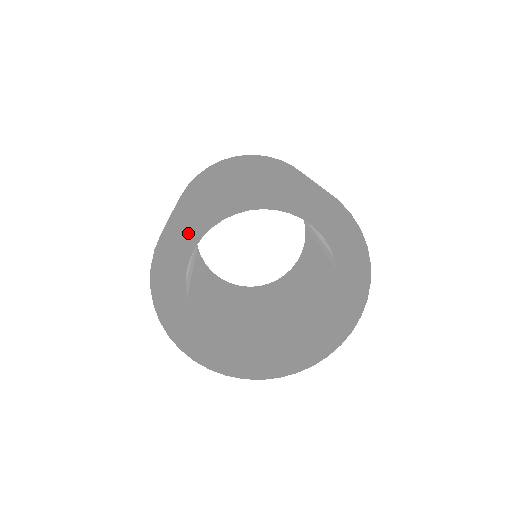
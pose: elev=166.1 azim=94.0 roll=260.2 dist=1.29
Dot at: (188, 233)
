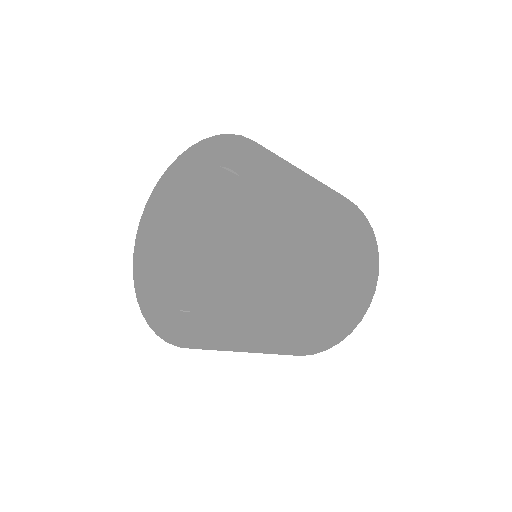
Dot at: (190, 165)
